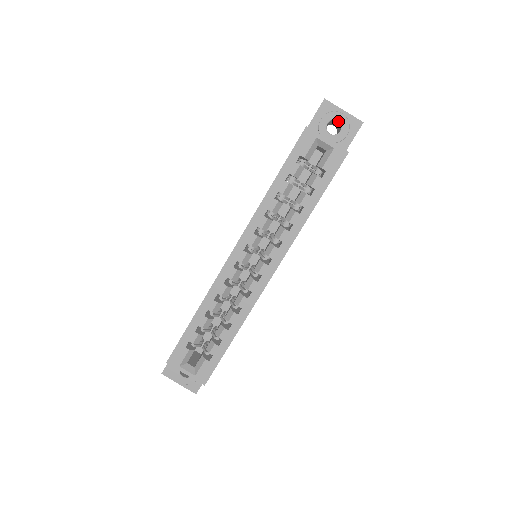
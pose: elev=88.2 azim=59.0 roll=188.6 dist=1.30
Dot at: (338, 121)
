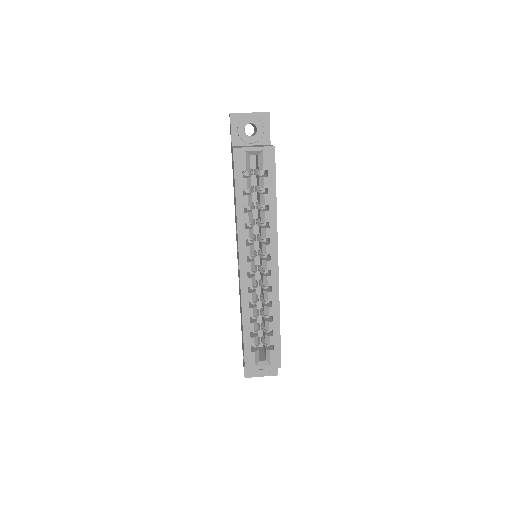
Dot at: (251, 123)
